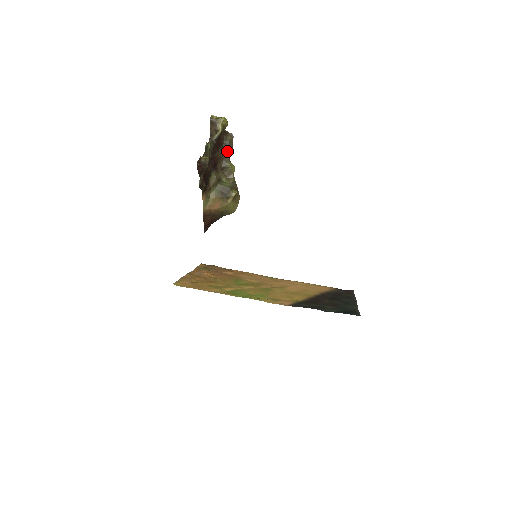
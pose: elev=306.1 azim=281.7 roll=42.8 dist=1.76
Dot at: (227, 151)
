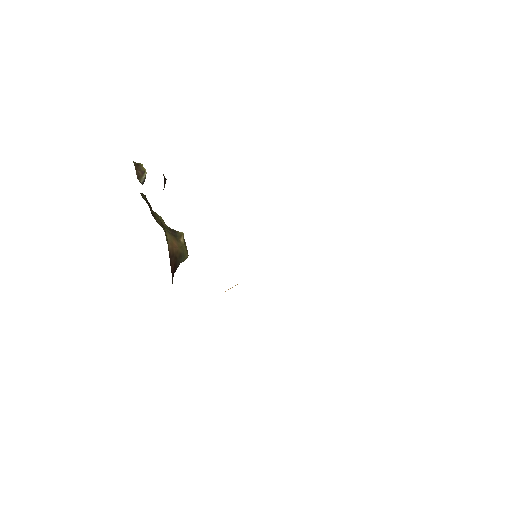
Dot at: (149, 204)
